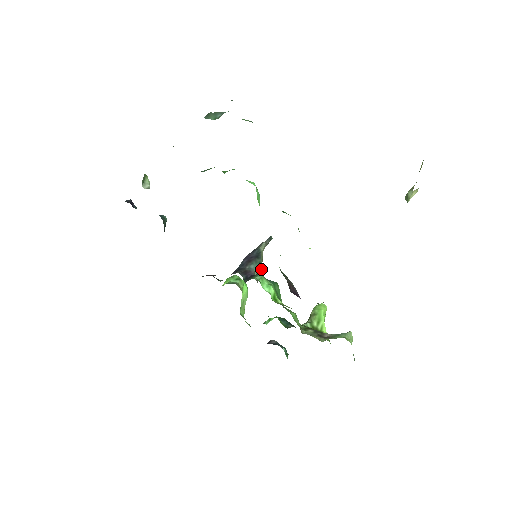
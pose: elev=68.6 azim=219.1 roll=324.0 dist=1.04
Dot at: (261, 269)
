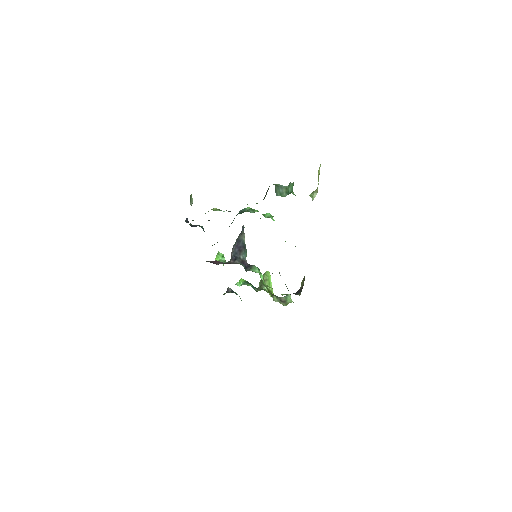
Dot at: (246, 255)
